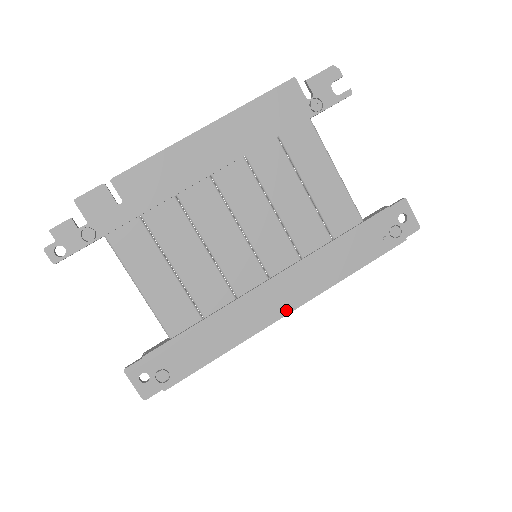
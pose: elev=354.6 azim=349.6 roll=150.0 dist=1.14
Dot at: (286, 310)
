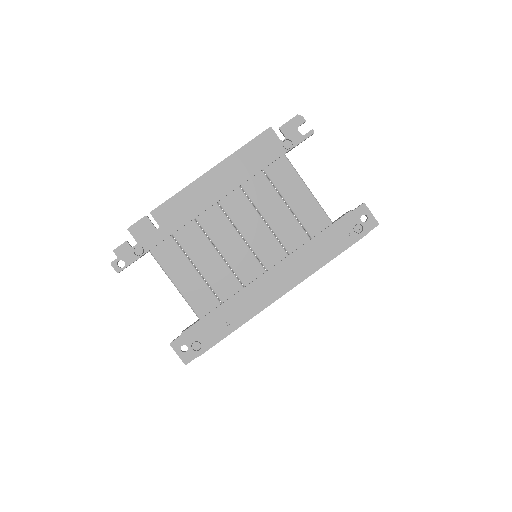
Dot at: (281, 293)
